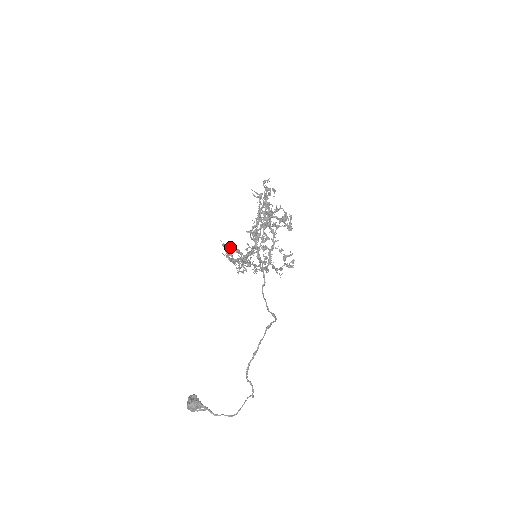
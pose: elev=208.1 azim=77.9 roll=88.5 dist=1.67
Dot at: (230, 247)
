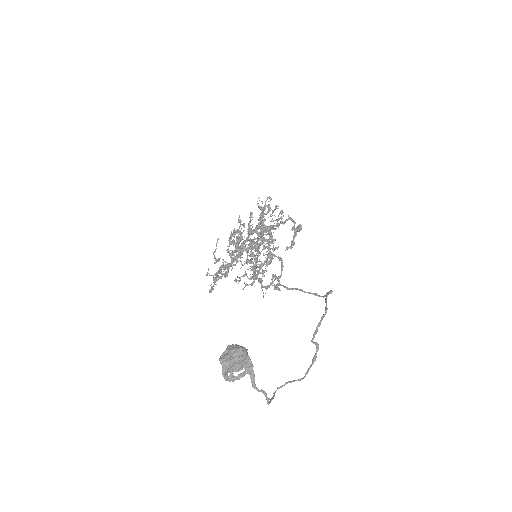
Dot at: (238, 231)
